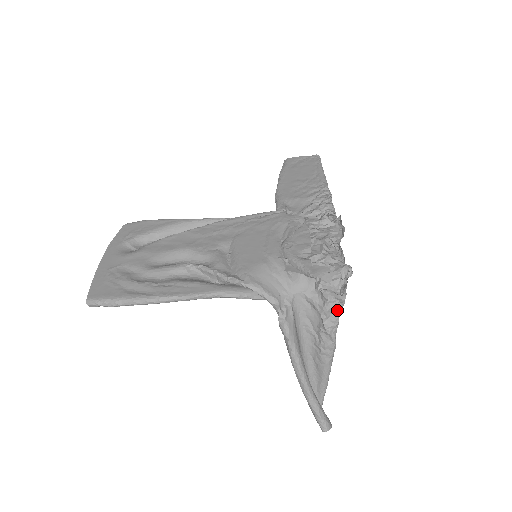
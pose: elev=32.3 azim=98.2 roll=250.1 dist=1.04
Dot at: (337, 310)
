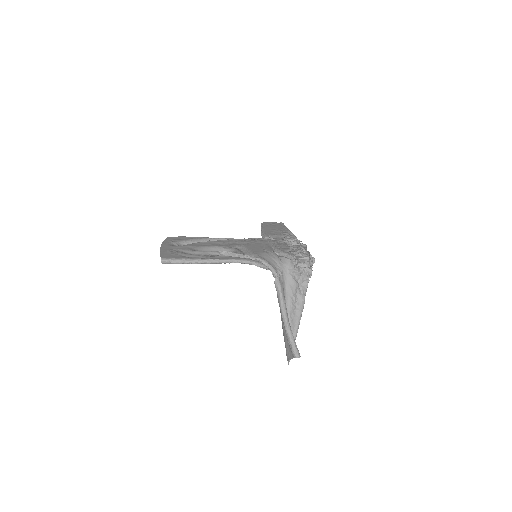
Dot at: (307, 278)
